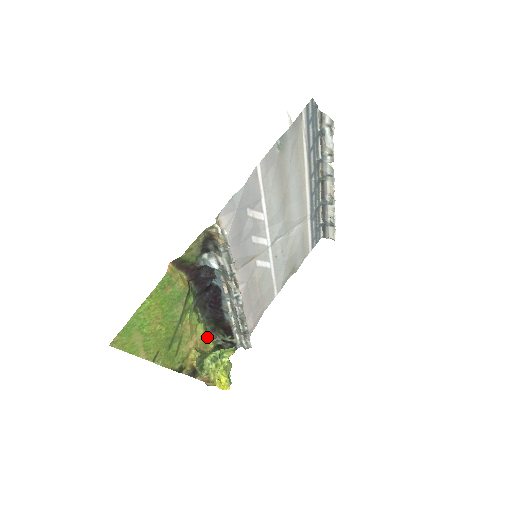
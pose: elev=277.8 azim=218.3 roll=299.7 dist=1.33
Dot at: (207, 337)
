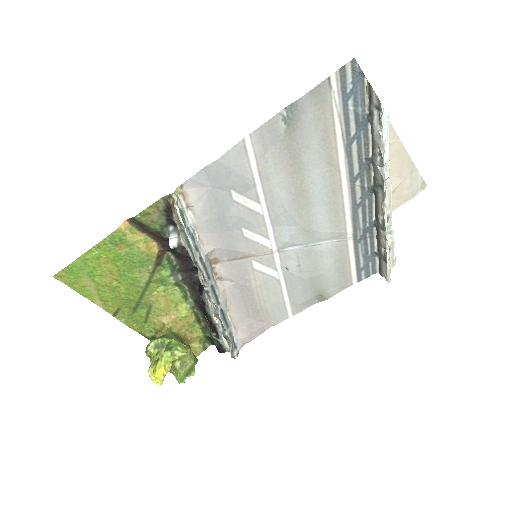
Dot at: (197, 322)
